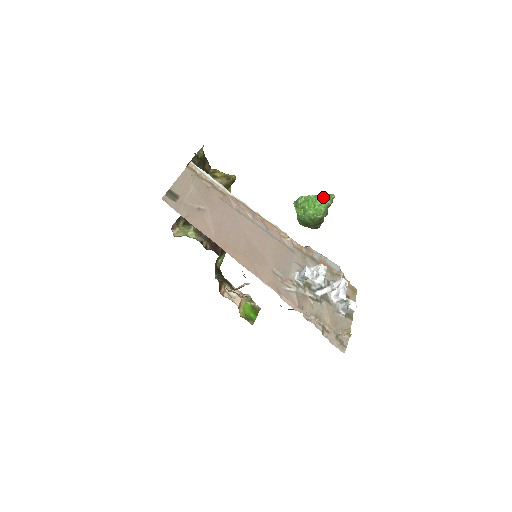
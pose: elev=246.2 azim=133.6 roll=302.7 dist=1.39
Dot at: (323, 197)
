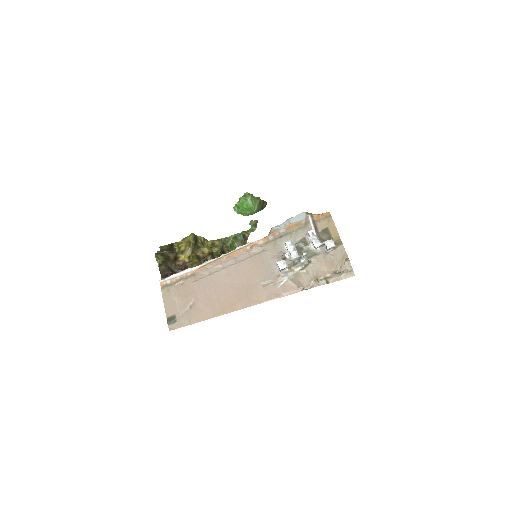
Dot at: (242, 200)
